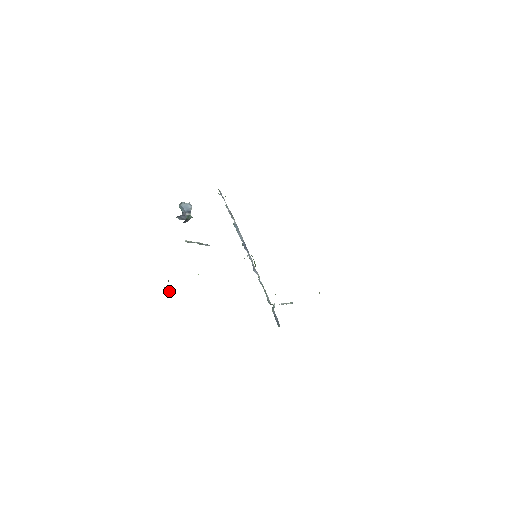
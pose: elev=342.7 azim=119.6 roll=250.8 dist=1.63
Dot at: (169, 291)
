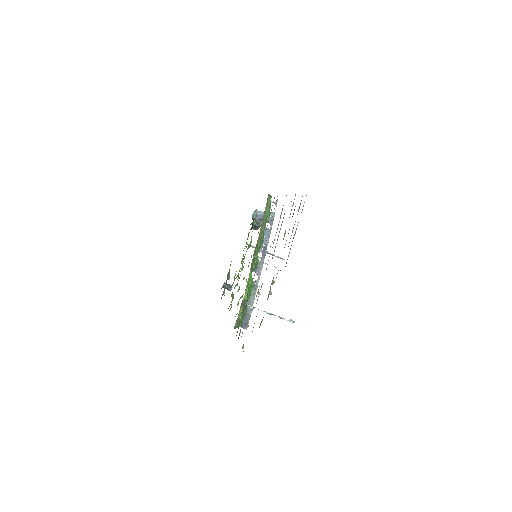
Dot at: (228, 287)
